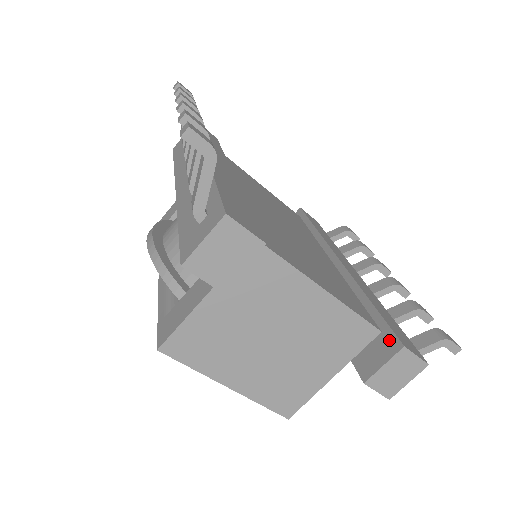
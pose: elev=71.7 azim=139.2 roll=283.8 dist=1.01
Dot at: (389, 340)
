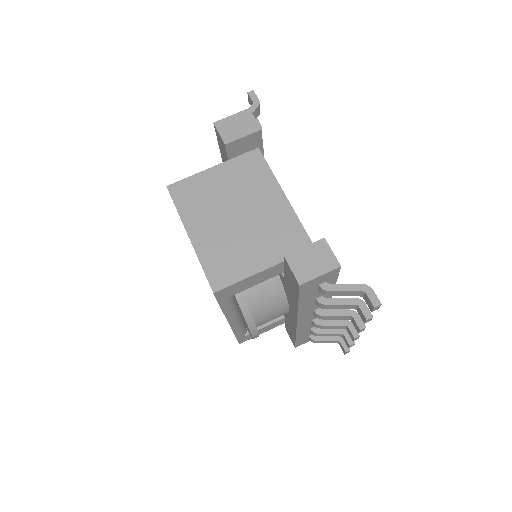
Dot at: occluded
